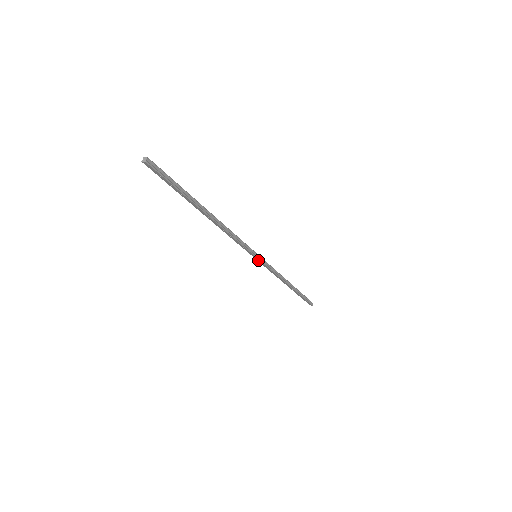
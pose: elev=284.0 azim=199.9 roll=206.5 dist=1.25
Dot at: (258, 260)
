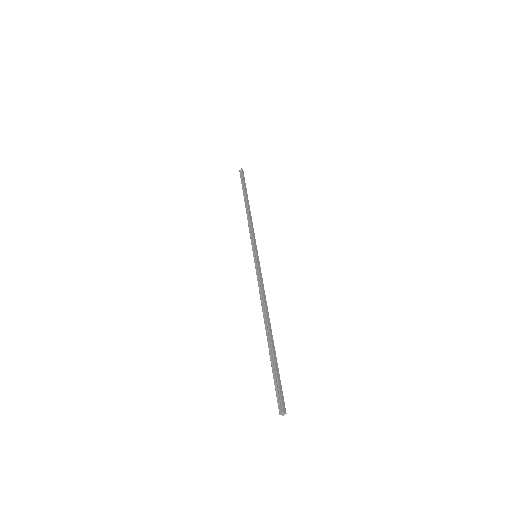
Dot at: (254, 252)
